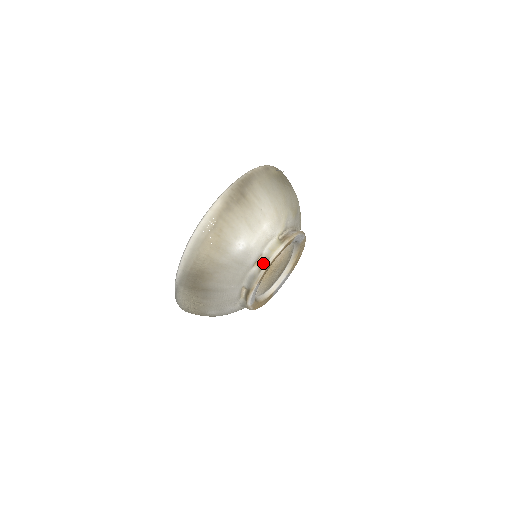
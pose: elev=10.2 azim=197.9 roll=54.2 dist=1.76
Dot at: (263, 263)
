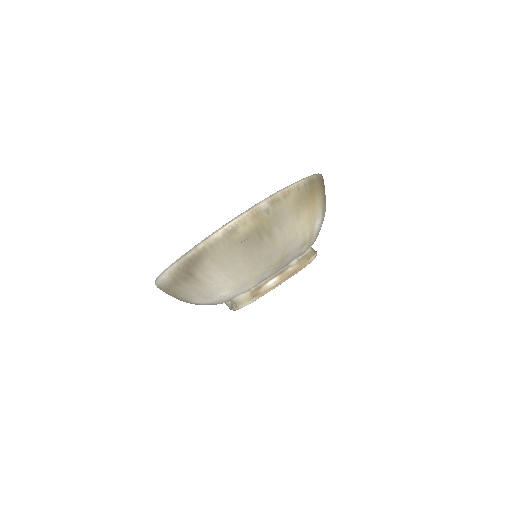
Dot at: (233, 305)
